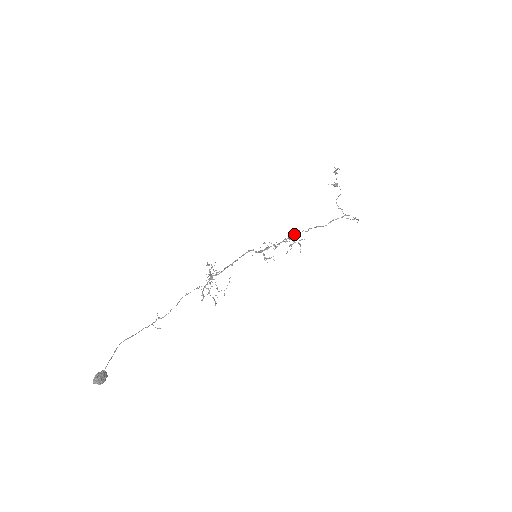
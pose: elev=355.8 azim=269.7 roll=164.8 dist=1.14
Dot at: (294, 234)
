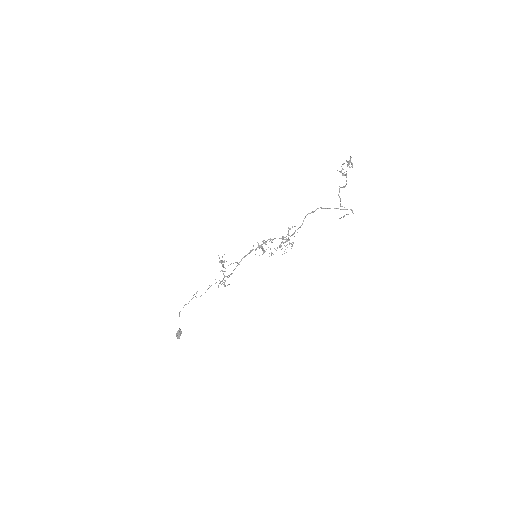
Dot at: (288, 238)
